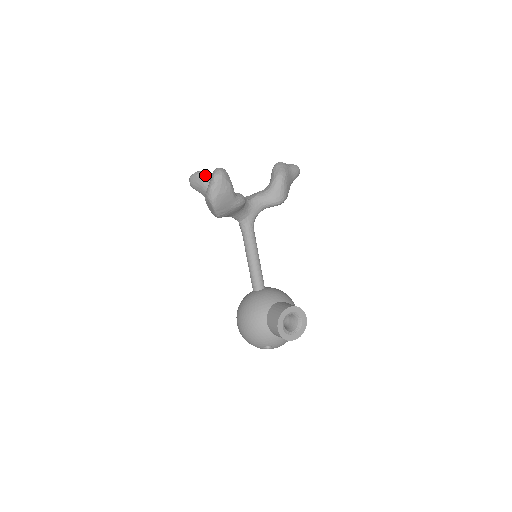
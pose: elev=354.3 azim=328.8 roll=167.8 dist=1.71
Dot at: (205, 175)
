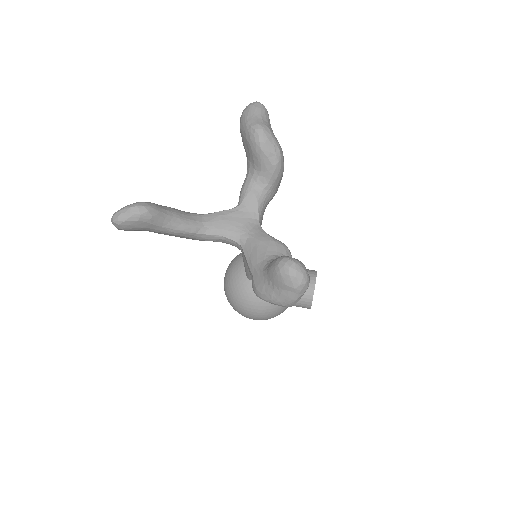
Dot at: (154, 212)
